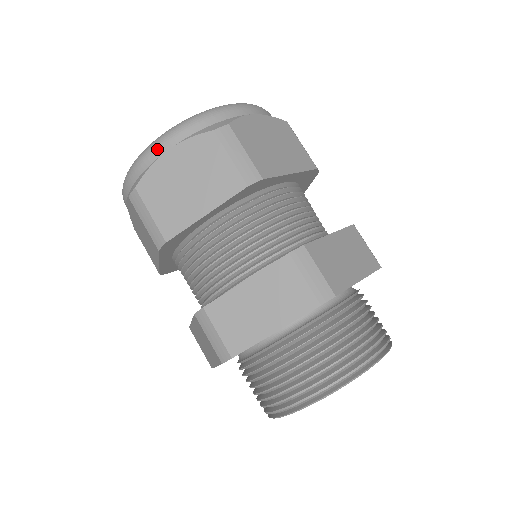
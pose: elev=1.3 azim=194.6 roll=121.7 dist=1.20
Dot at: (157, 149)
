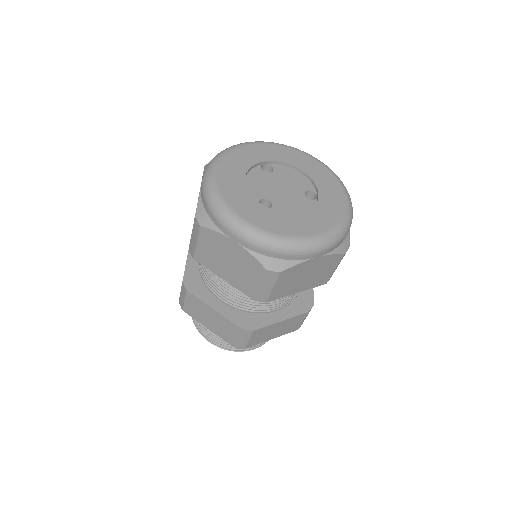
Dot at: (230, 233)
